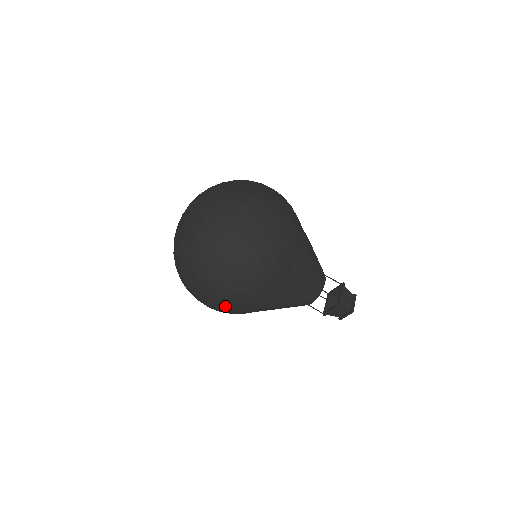
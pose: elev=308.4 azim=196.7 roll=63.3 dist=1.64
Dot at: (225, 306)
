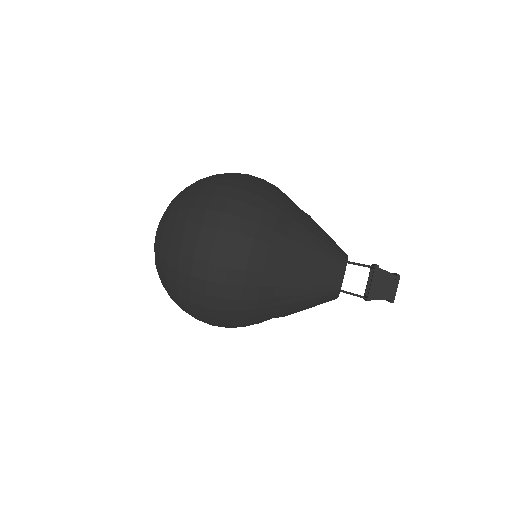
Dot at: (227, 250)
